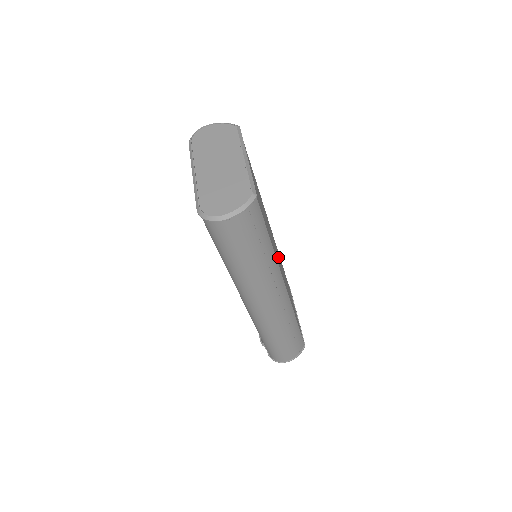
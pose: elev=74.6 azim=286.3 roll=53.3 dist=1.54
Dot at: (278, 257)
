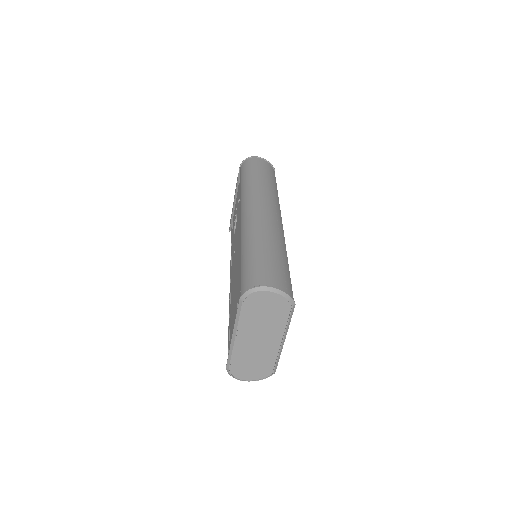
Dot at: occluded
